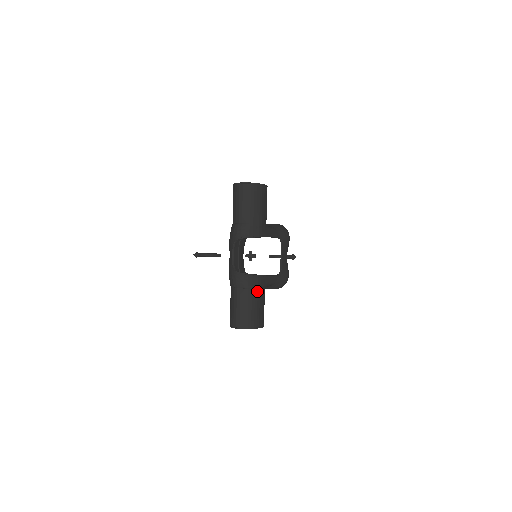
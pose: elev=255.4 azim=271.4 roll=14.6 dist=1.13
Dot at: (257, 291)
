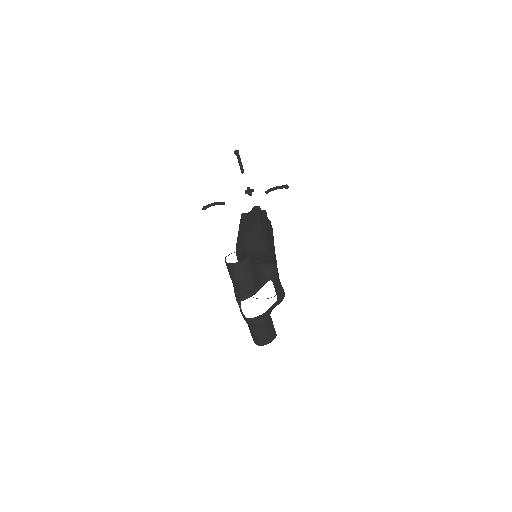
Dot at: (265, 324)
